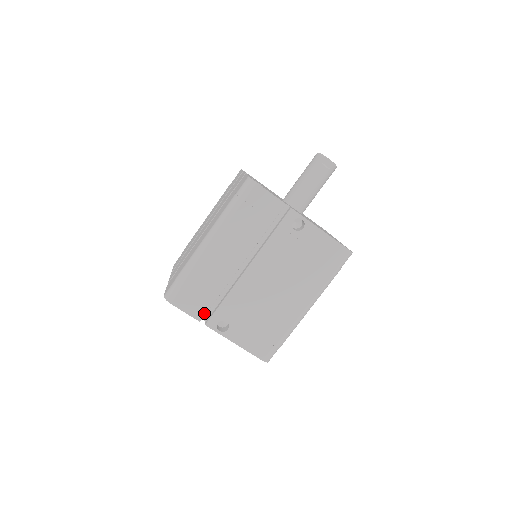
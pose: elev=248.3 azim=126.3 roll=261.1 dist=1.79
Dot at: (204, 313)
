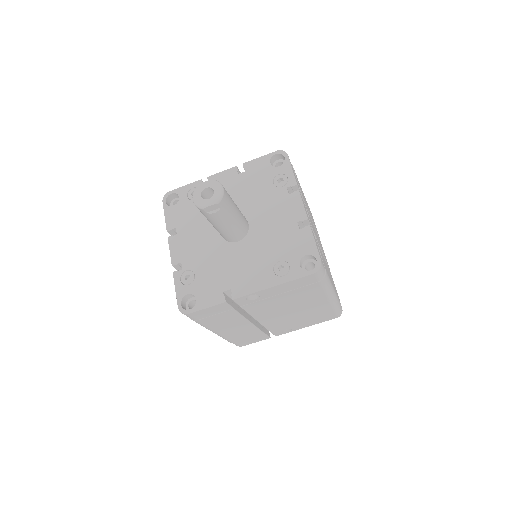
Dot at: (266, 336)
